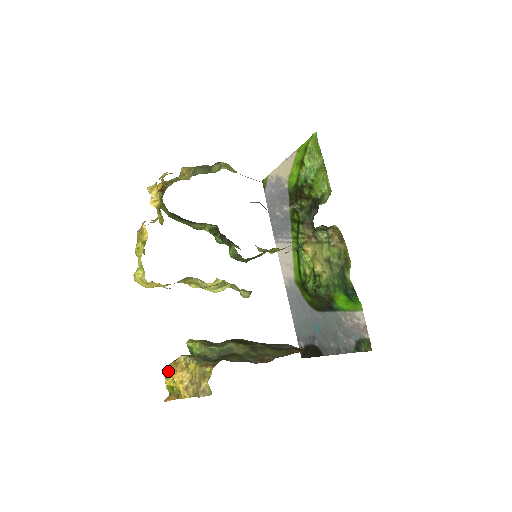
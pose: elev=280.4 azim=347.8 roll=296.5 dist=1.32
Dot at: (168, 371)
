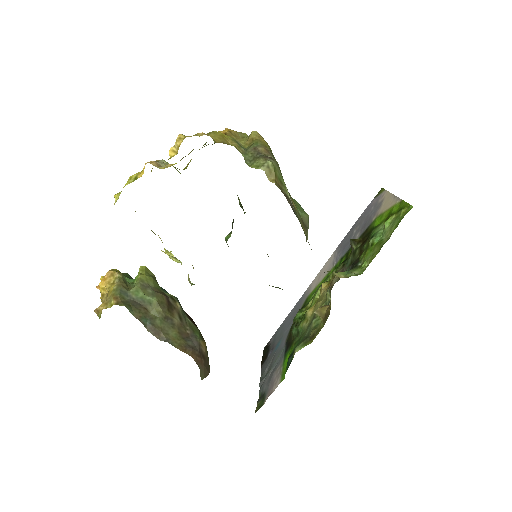
Dot at: occluded
